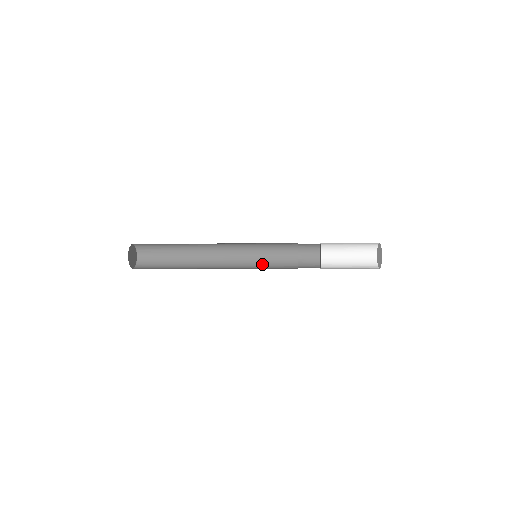
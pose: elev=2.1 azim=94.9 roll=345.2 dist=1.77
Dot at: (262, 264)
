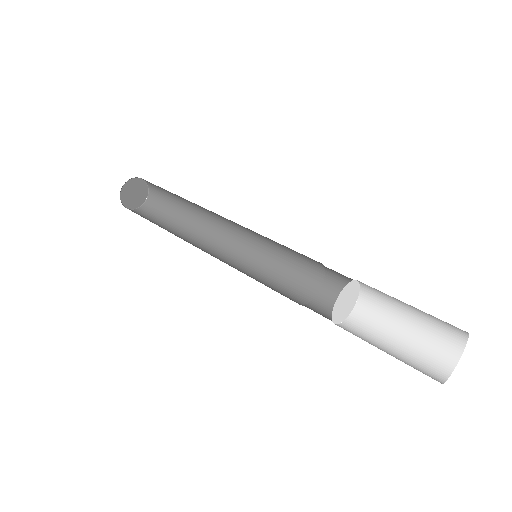
Dot at: (275, 258)
